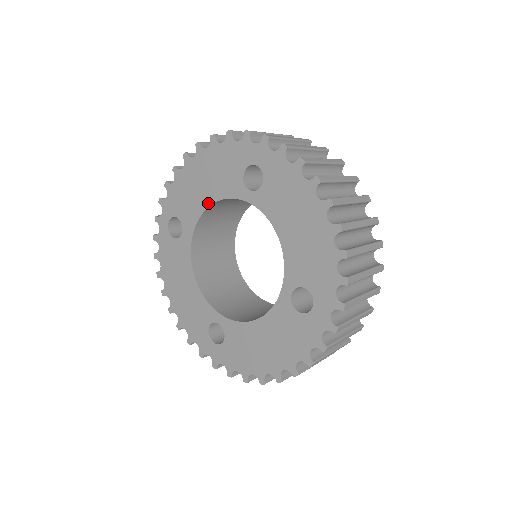
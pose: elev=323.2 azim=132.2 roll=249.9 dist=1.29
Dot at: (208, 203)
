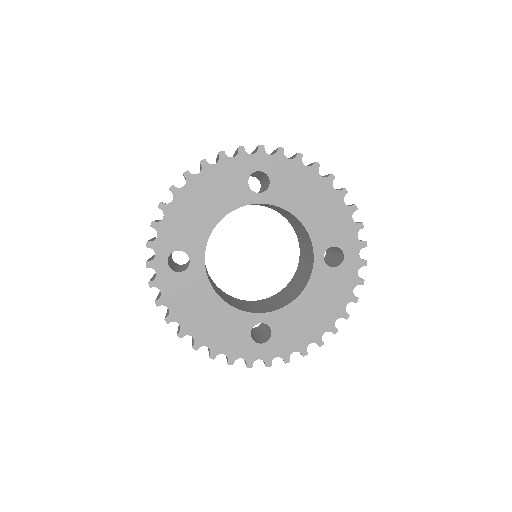
Dot at: (215, 221)
